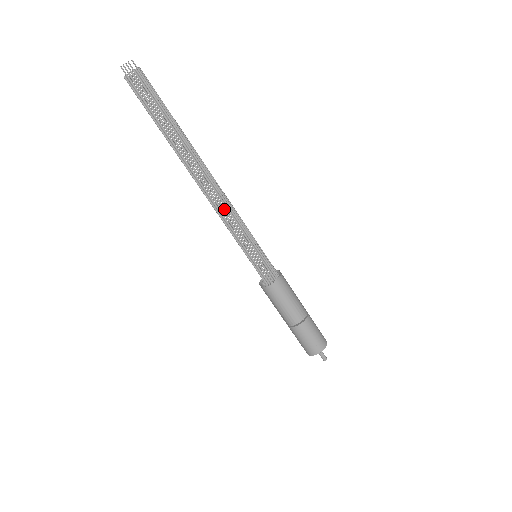
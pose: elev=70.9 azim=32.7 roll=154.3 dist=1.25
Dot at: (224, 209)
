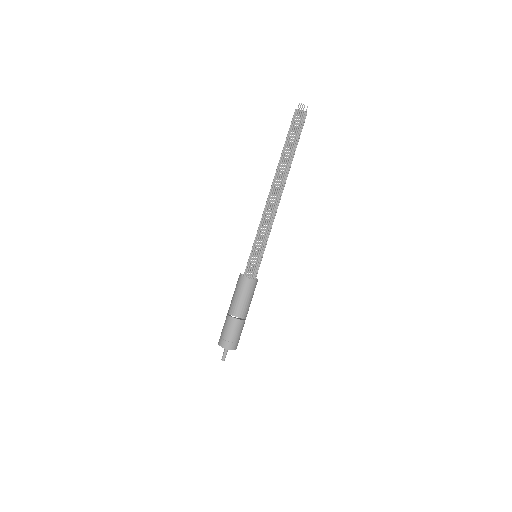
Dot at: (269, 213)
